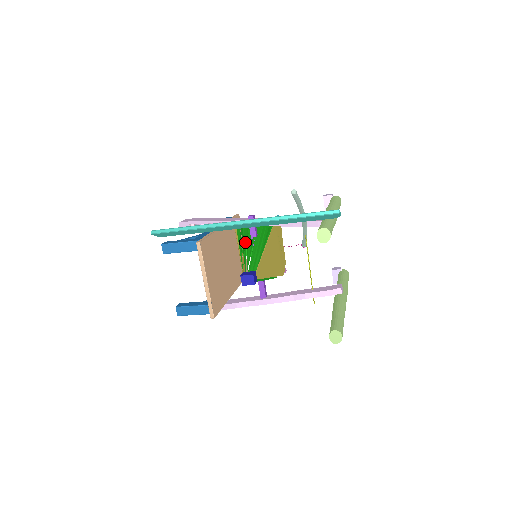
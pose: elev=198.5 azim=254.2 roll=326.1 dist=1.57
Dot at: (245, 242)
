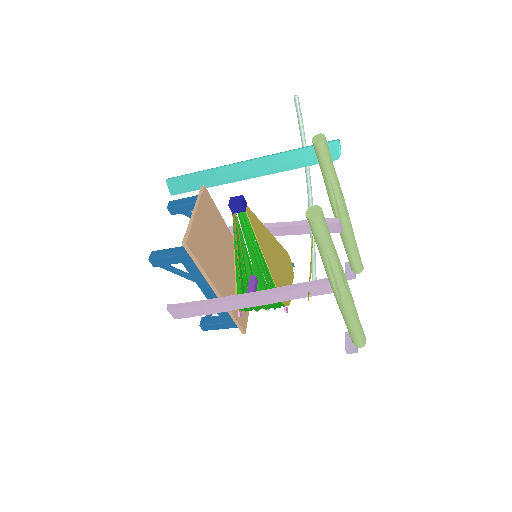
Dot at: occluded
